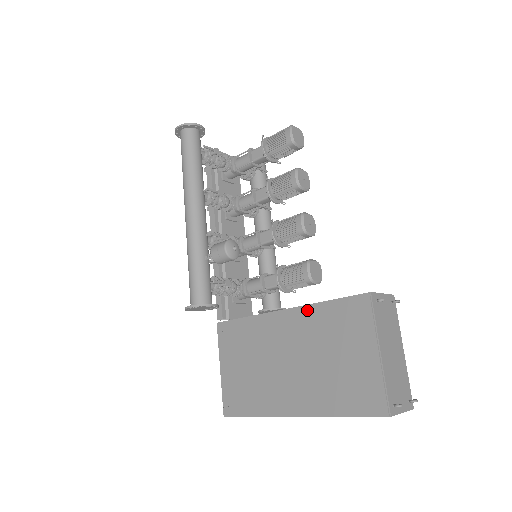
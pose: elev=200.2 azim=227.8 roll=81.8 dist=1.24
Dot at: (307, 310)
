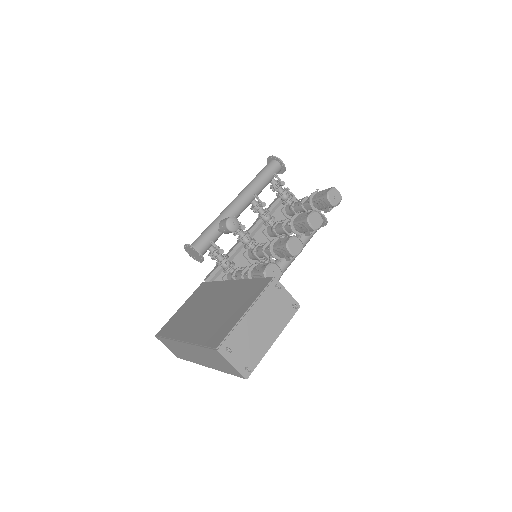
Dot at: (242, 281)
